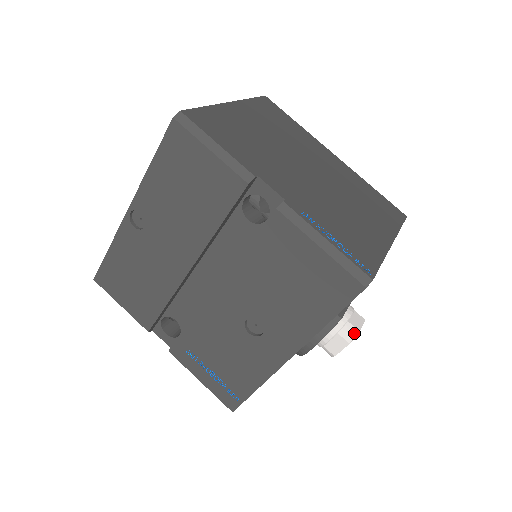
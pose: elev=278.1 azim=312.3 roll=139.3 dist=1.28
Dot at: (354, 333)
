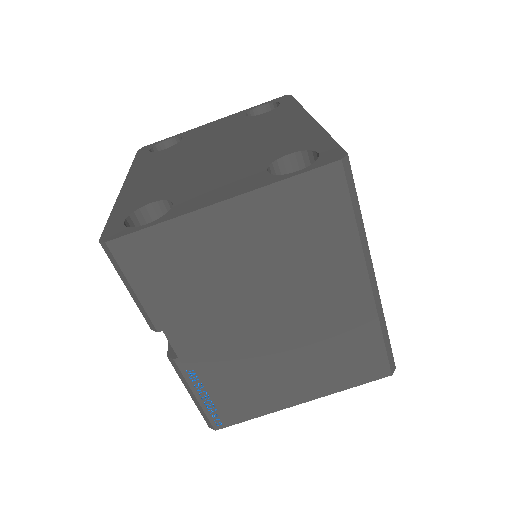
Dot at: occluded
